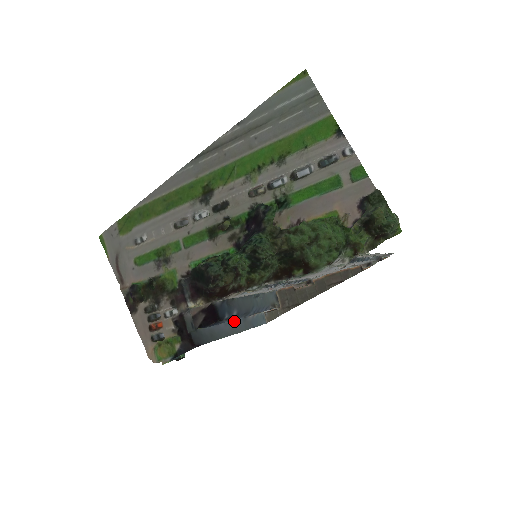
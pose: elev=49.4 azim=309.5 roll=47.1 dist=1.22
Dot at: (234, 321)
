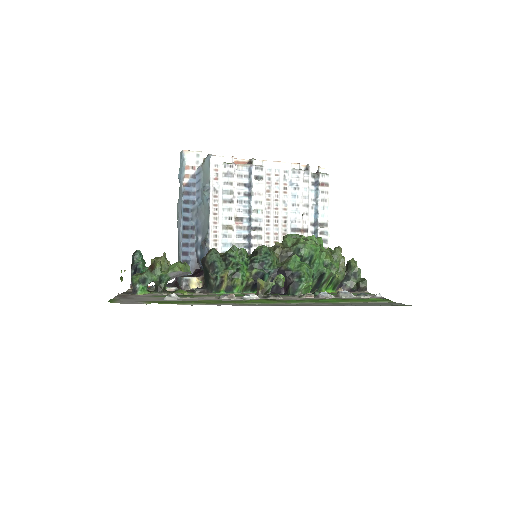
Dot at: (180, 213)
